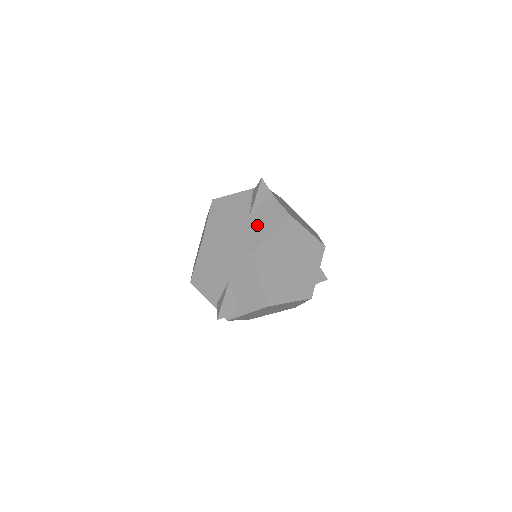
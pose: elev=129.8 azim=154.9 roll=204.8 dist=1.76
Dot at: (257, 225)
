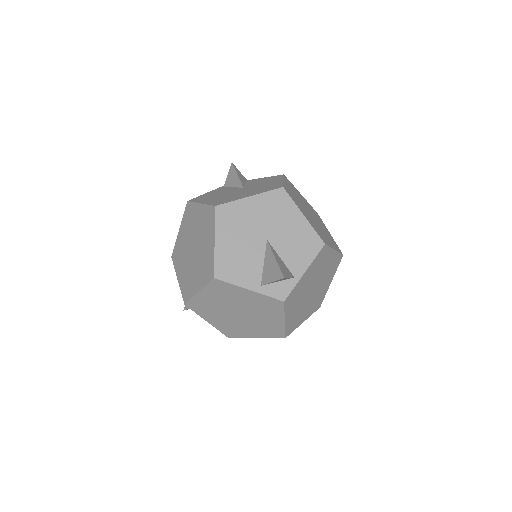
Dot at: (260, 185)
